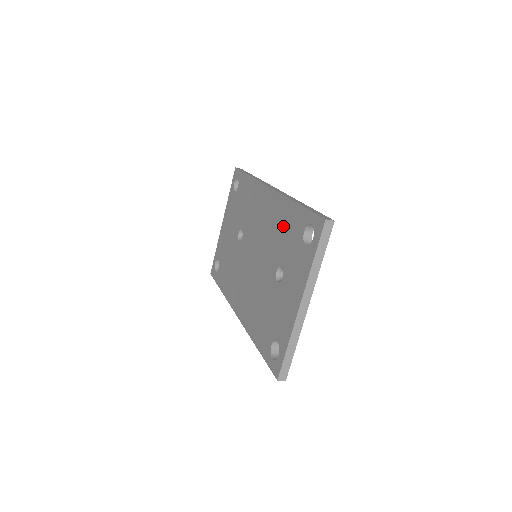
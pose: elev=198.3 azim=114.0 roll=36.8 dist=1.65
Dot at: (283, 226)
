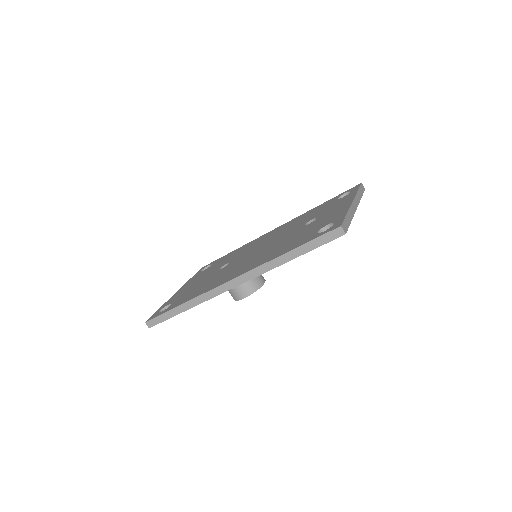
Dot at: (305, 216)
